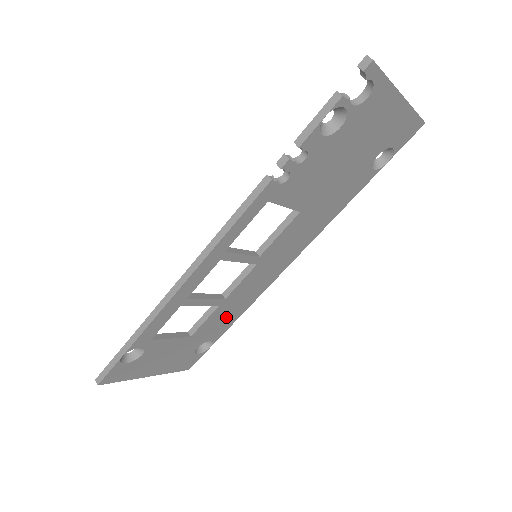
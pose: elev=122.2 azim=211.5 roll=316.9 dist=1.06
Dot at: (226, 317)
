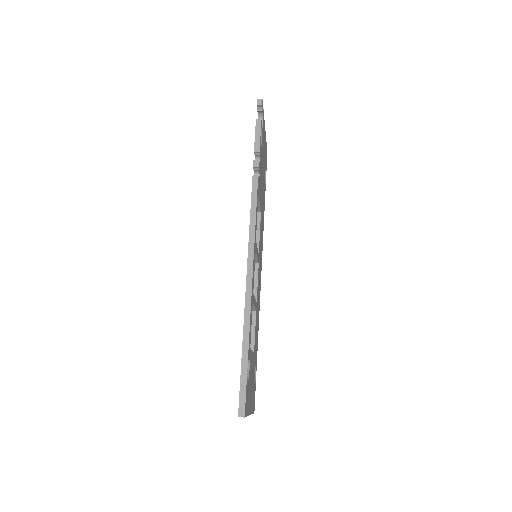
Dot at: (257, 330)
